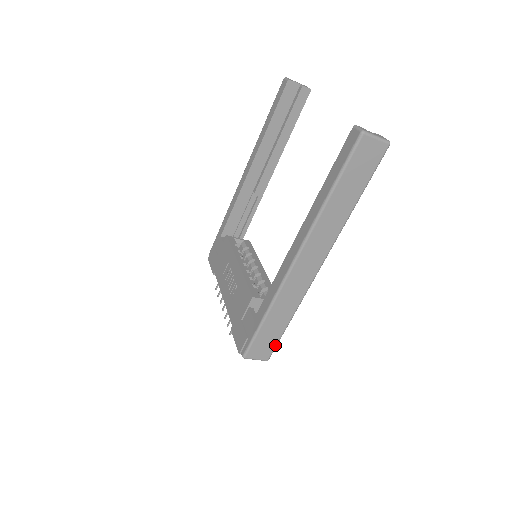
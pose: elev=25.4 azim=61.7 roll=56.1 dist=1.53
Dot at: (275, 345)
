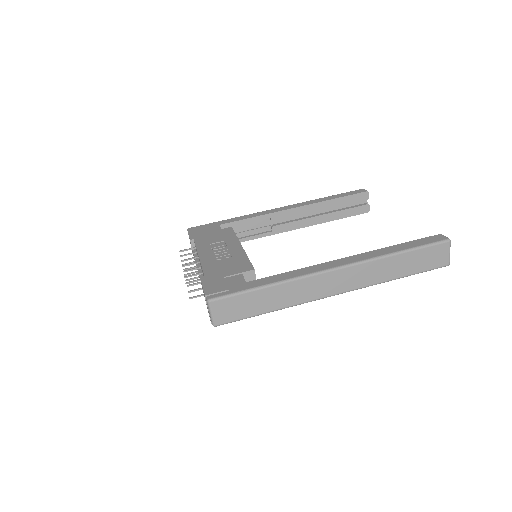
Dot at: (237, 319)
